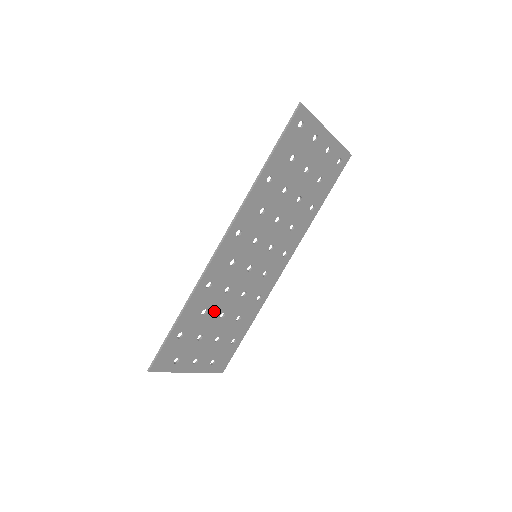
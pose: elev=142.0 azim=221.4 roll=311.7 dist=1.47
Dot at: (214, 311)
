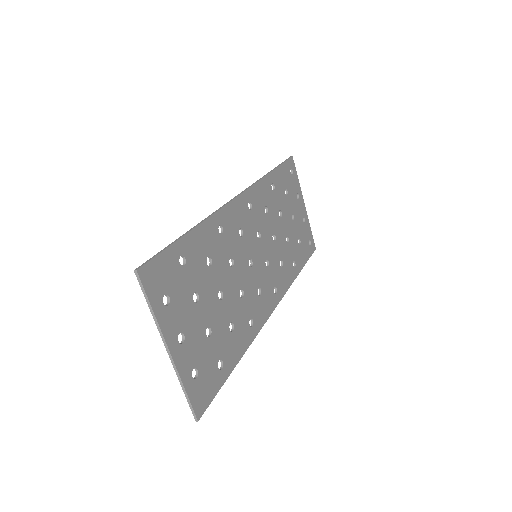
Dot at: (216, 275)
